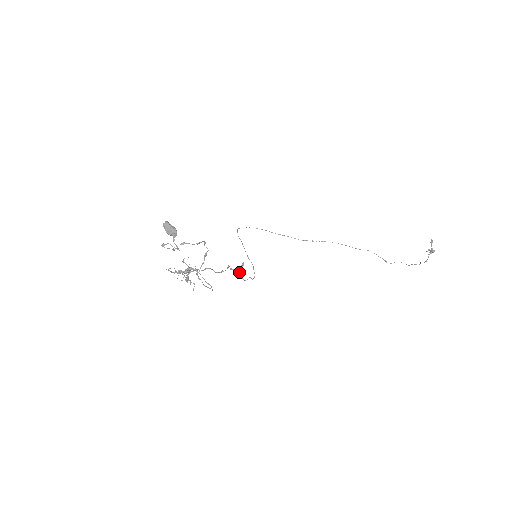
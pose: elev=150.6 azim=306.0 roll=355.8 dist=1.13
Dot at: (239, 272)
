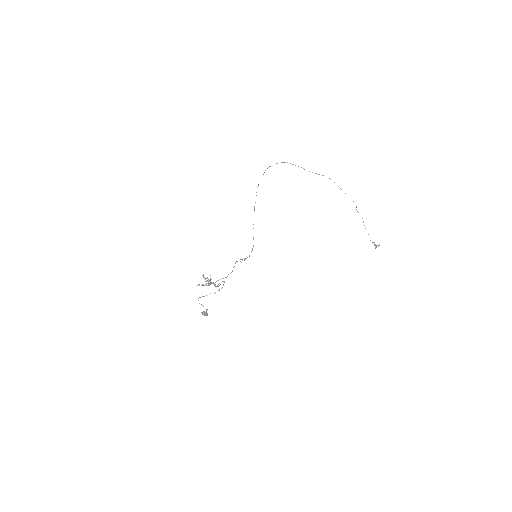
Dot at: occluded
